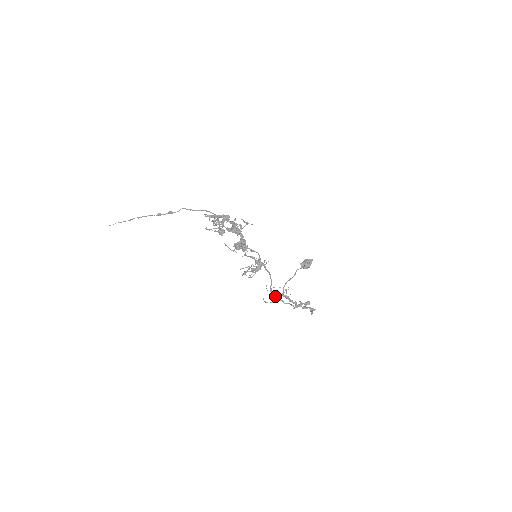
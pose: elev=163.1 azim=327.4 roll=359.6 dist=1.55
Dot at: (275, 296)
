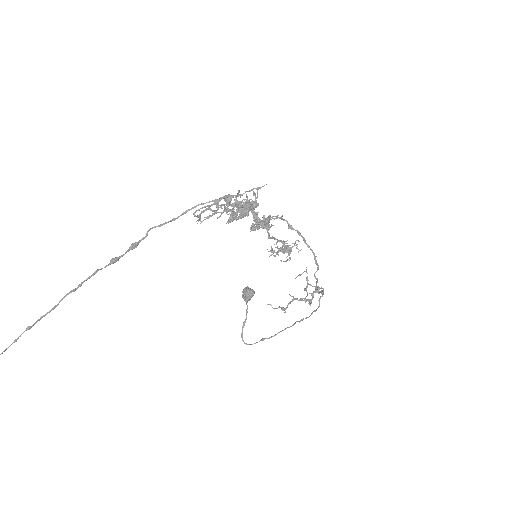
Dot at: (284, 309)
